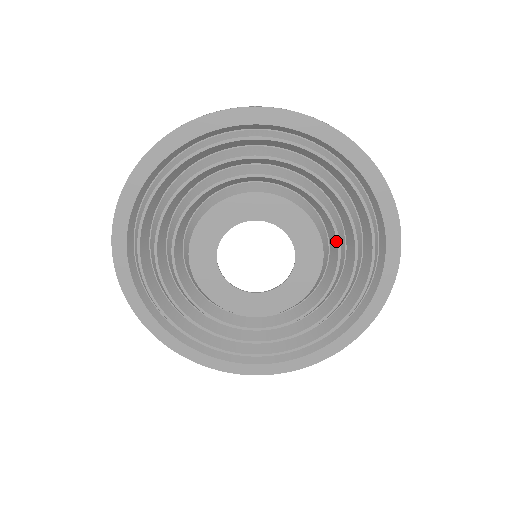
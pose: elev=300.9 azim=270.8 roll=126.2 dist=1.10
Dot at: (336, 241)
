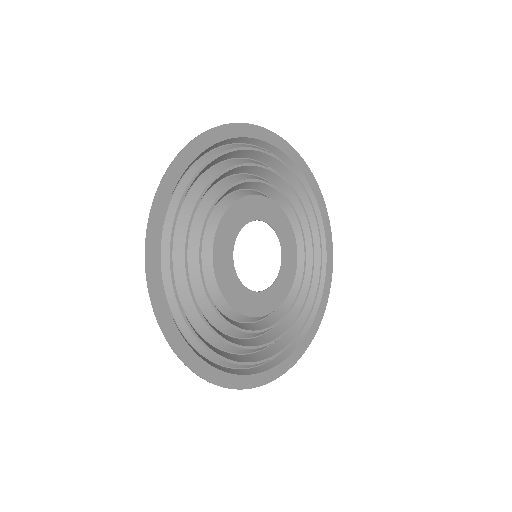
Dot at: (292, 210)
